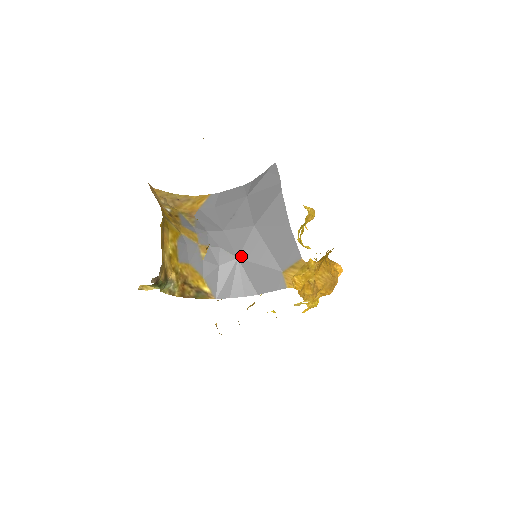
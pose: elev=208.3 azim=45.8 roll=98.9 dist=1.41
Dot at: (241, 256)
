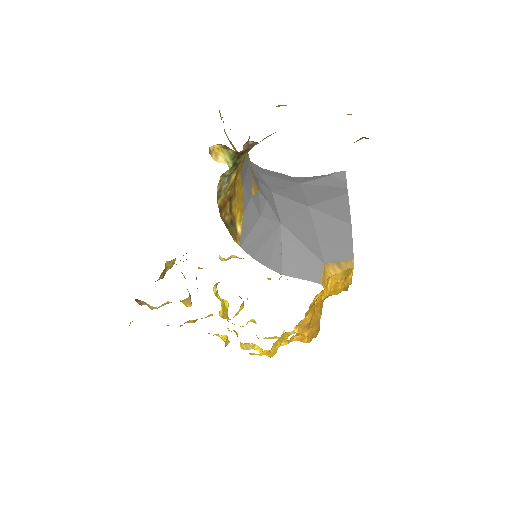
Dot at: (285, 224)
